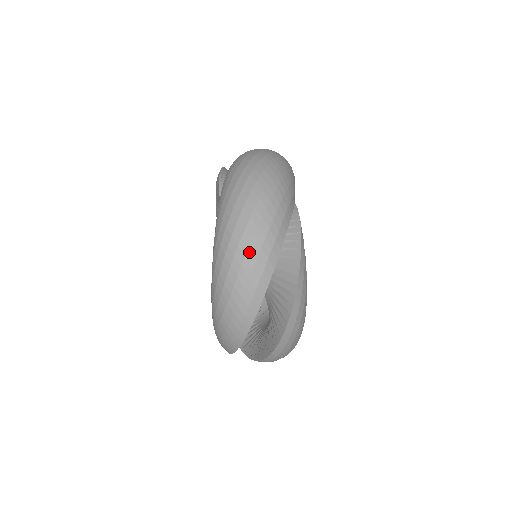
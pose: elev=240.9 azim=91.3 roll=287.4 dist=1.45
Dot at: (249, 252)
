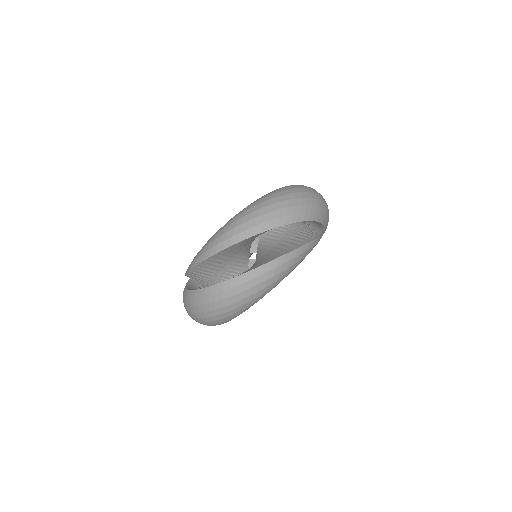
Dot at: (299, 199)
